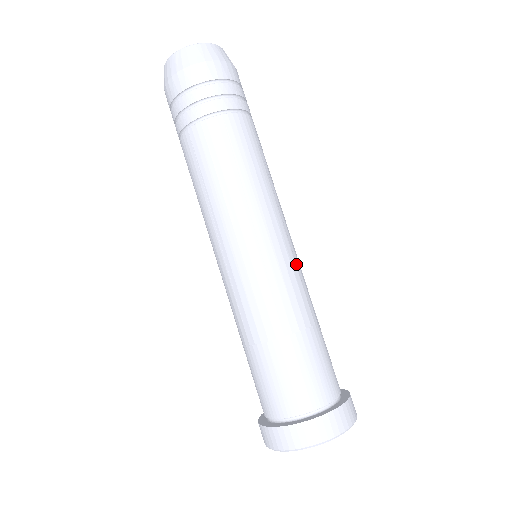
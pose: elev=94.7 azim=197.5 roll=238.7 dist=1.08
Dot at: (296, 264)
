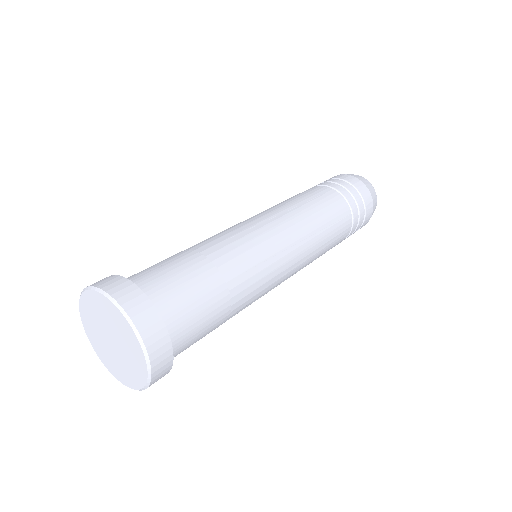
Dot at: (269, 290)
